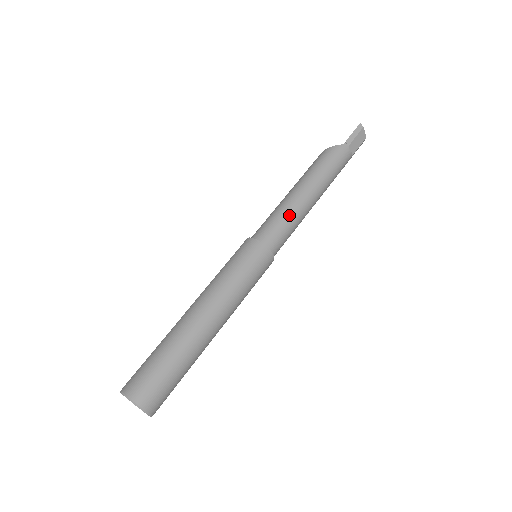
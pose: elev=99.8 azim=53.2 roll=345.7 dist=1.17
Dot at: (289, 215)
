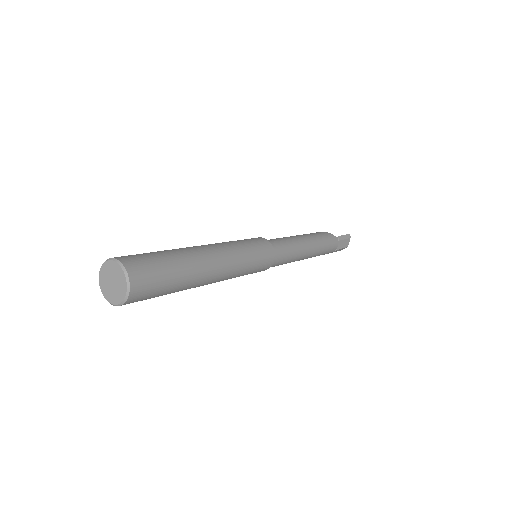
Dot at: (292, 247)
